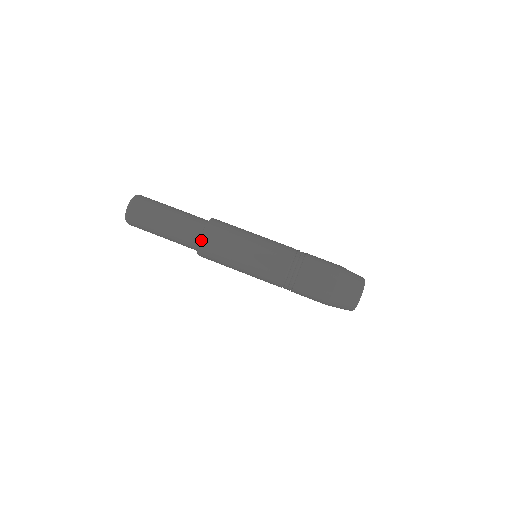
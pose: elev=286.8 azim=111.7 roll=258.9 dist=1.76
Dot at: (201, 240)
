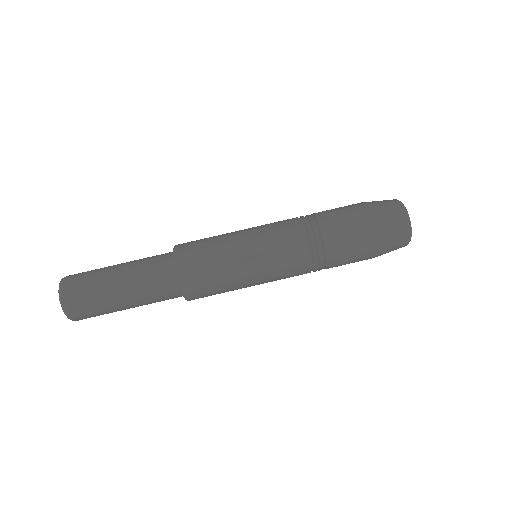
Dot at: (182, 286)
